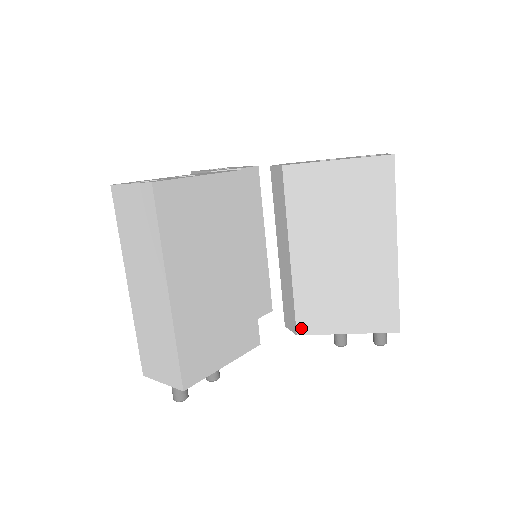
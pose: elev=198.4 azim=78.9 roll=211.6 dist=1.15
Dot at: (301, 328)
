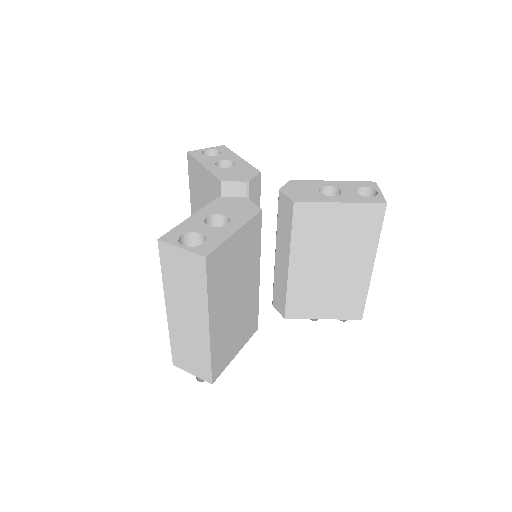
Dot at: (289, 314)
